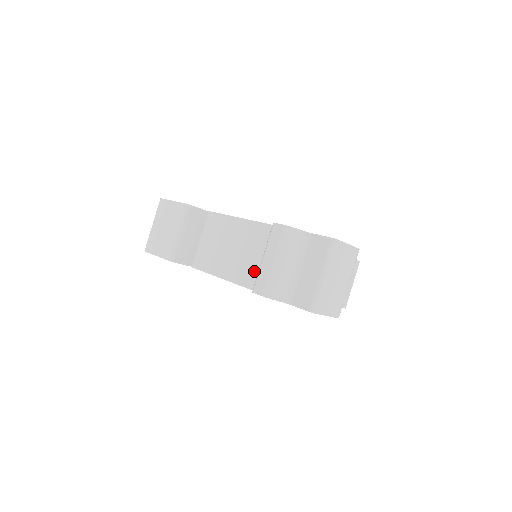
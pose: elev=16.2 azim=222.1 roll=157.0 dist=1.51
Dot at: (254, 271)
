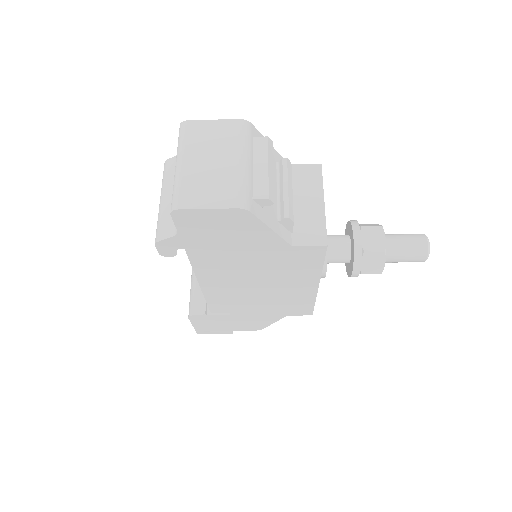
Dot at: occluded
